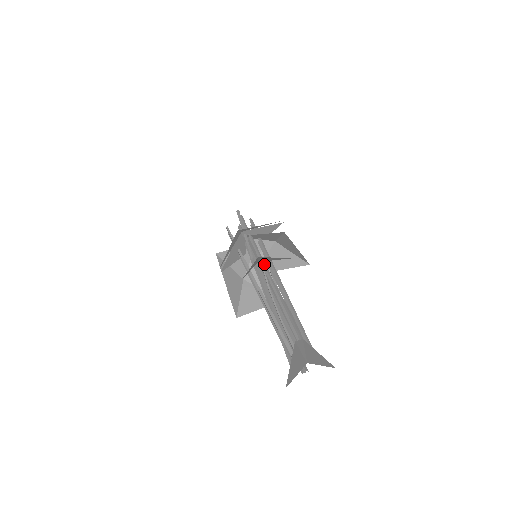
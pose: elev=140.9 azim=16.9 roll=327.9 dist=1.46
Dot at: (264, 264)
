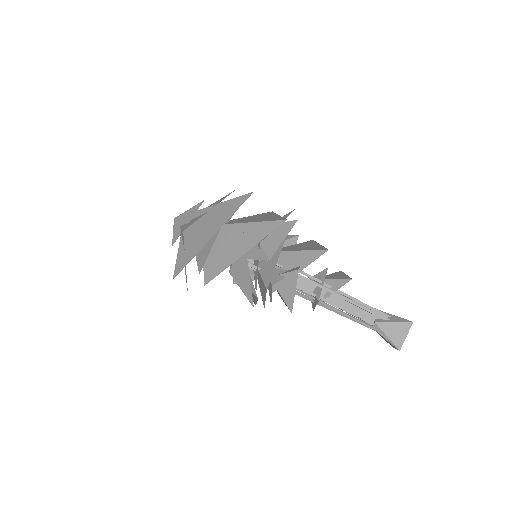
Dot at: occluded
